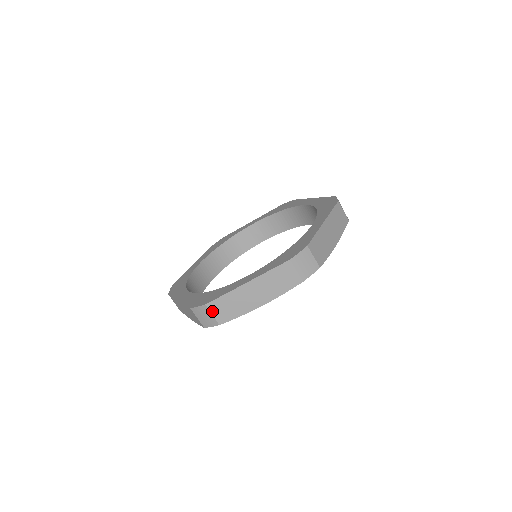
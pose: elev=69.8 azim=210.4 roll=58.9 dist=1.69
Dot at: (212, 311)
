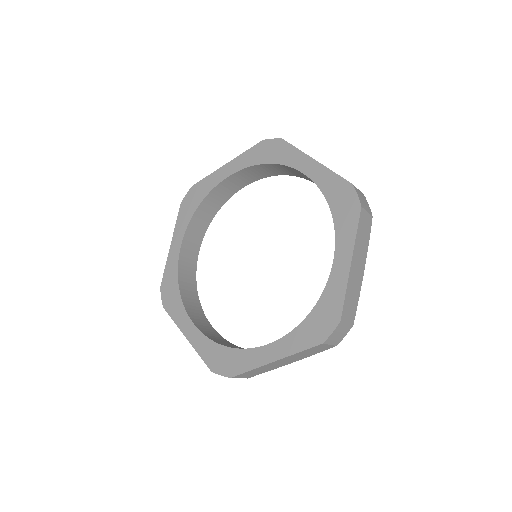
Dot at: occluded
